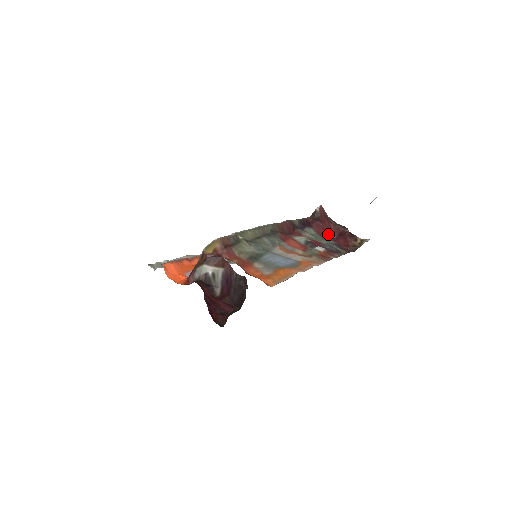
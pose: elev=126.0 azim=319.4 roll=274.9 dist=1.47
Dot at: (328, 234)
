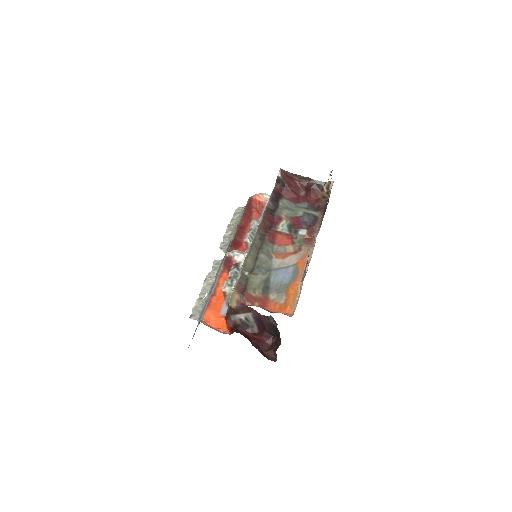
Dot at: (298, 194)
